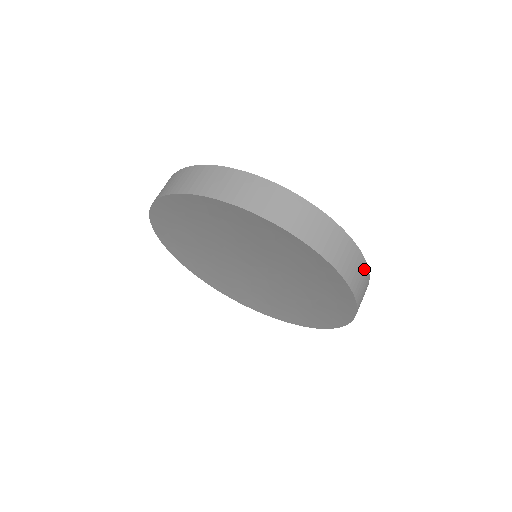
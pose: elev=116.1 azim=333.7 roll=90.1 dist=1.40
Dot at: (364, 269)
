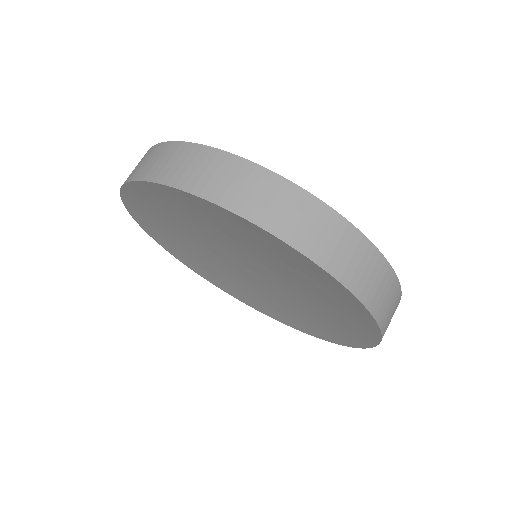
Dot at: (396, 308)
